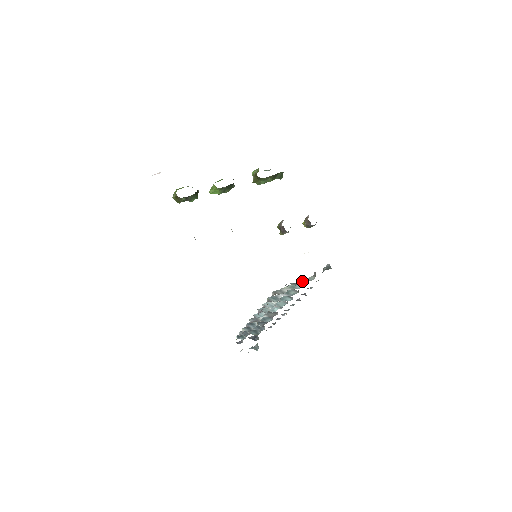
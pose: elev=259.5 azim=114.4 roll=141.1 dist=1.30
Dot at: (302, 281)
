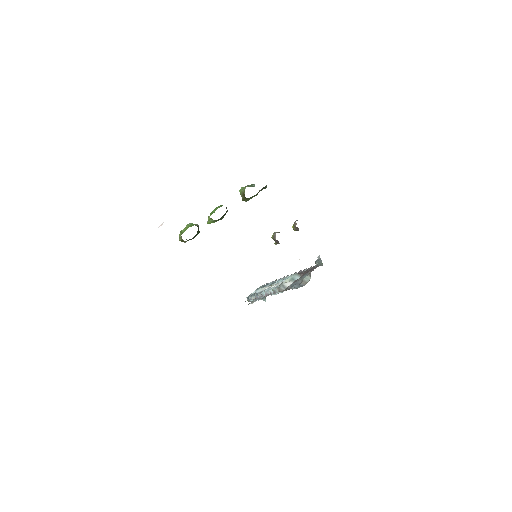
Dot at: (301, 281)
